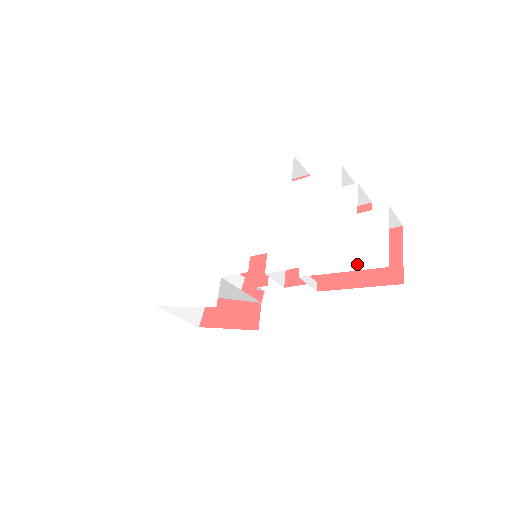
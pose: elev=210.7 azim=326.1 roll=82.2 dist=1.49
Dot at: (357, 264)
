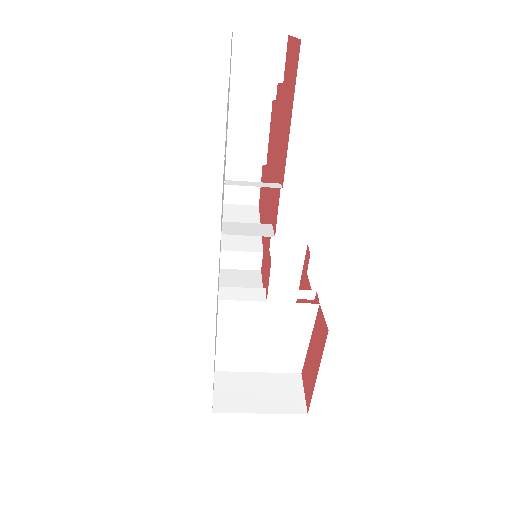
Dot at: occluded
